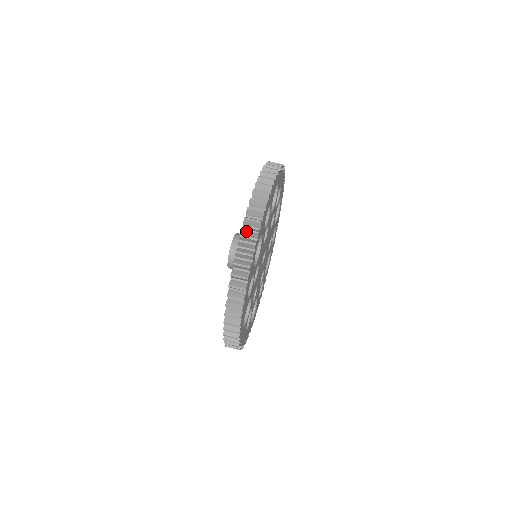
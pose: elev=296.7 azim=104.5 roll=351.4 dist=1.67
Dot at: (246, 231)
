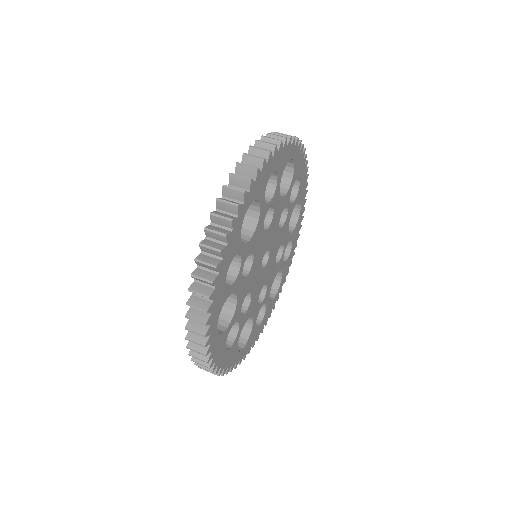
Dot at: occluded
